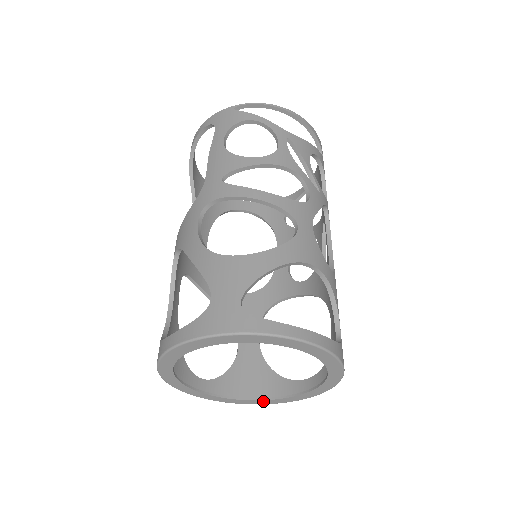
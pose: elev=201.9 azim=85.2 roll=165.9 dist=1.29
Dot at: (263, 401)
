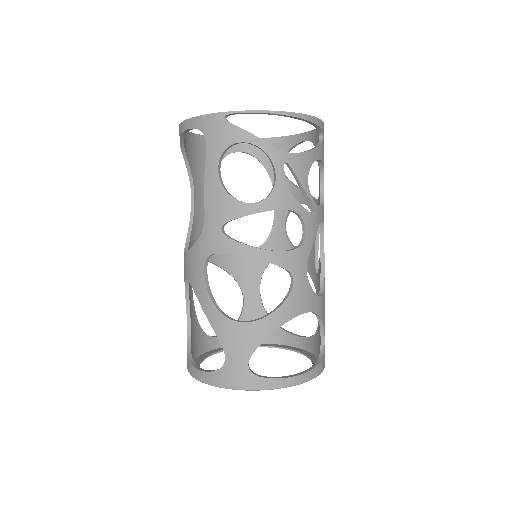
Dot at: (265, 346)
